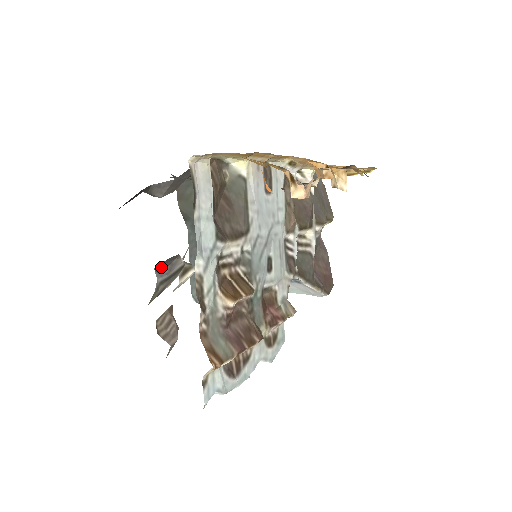
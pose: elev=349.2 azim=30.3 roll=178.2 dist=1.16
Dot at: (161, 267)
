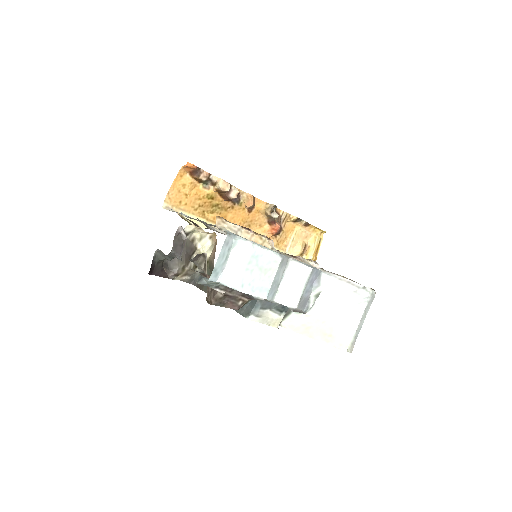
Dot at: (177, 248)
